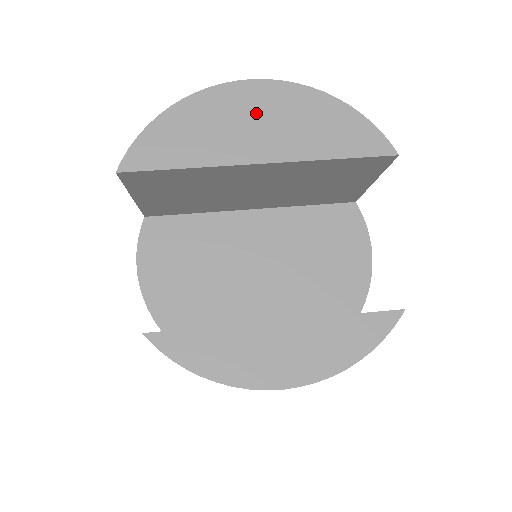
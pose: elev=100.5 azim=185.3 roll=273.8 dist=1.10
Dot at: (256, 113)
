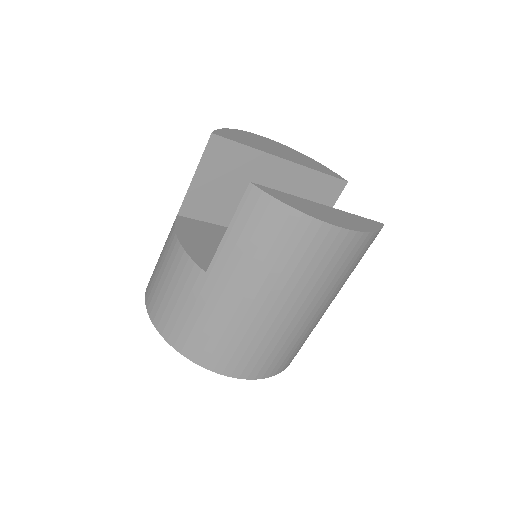
Dot at: (275, 147)
